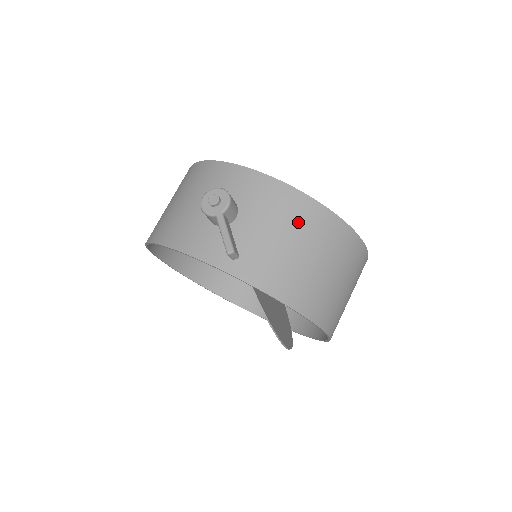
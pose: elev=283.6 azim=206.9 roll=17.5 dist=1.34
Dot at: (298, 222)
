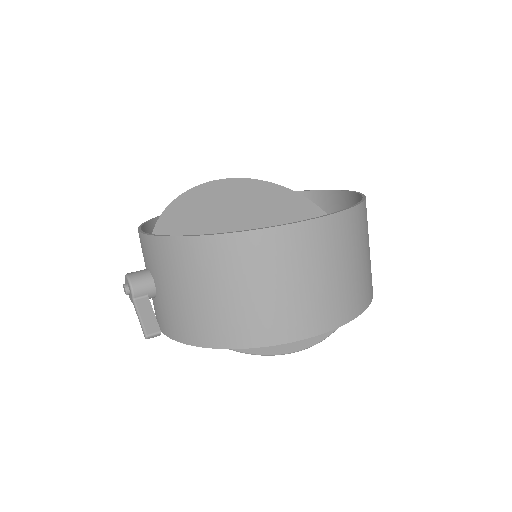
Dot at: (186, 268)
